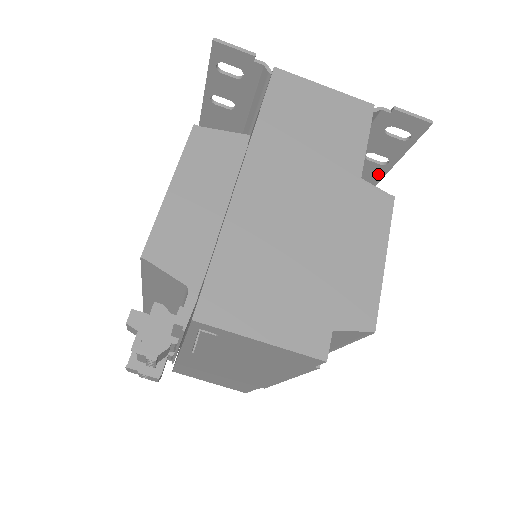
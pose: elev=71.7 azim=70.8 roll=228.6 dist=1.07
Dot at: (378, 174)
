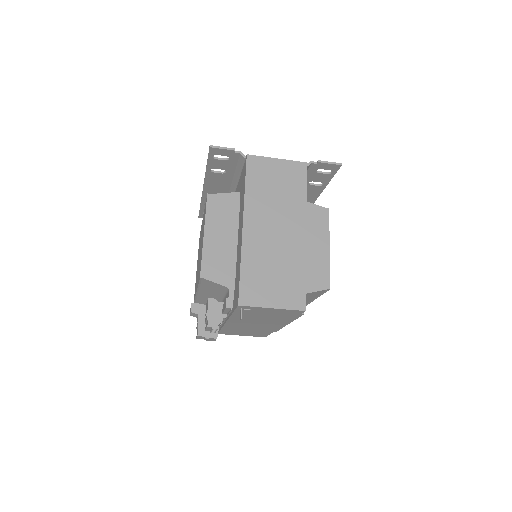
Dot at: (319, 190)
